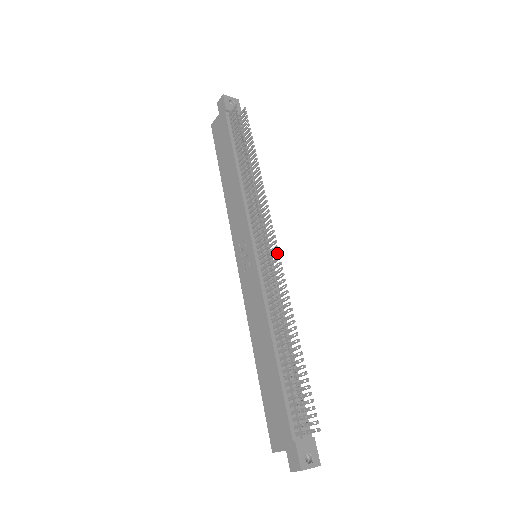
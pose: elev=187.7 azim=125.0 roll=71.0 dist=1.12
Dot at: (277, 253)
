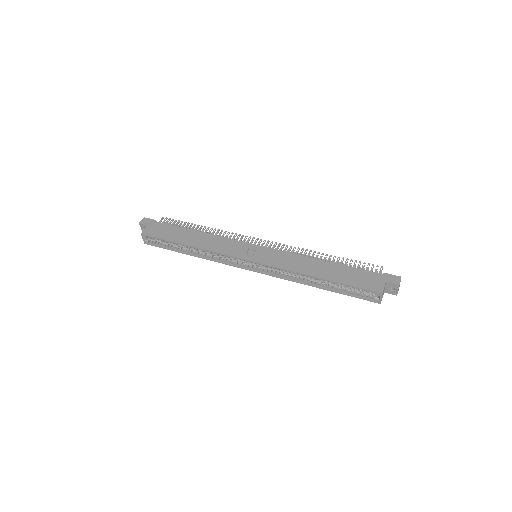
Dot at: occluded
